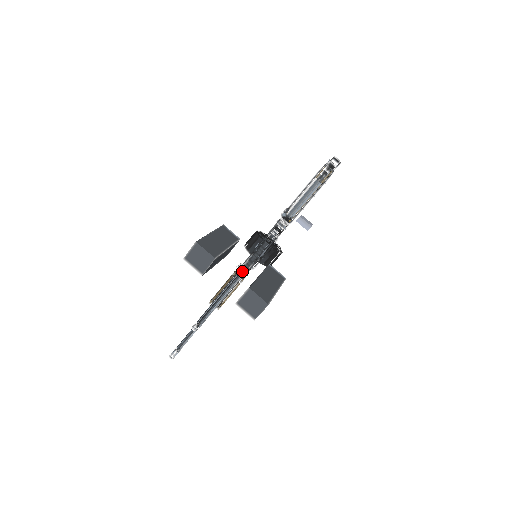
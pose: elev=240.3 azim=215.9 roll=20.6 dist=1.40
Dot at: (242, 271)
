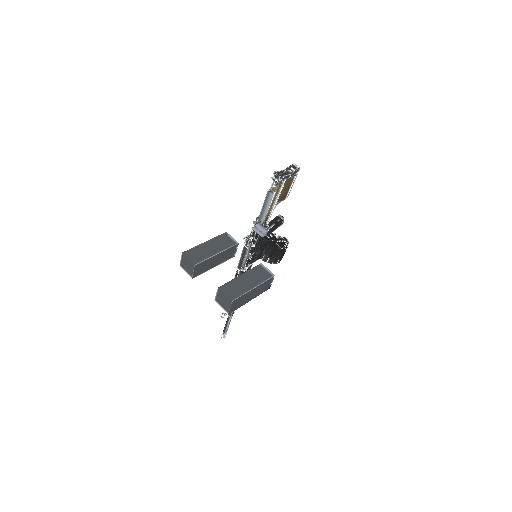
Dot at: (240, 270)
